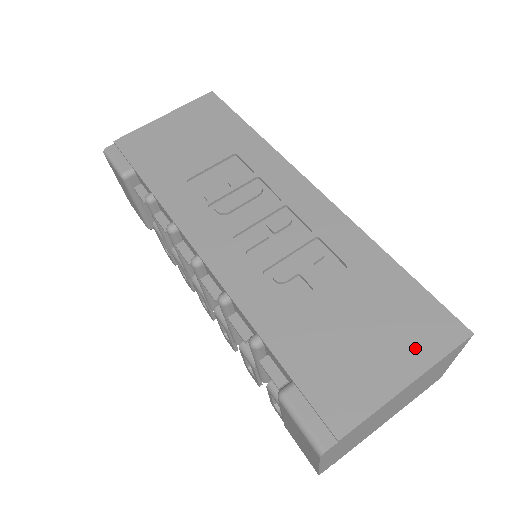
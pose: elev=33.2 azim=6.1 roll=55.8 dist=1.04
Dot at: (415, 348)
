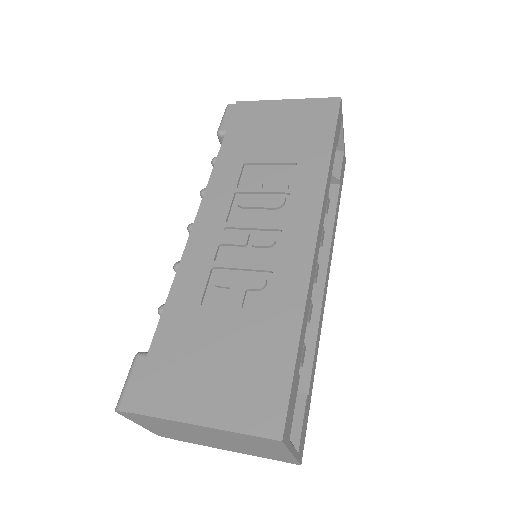
Dot at: (233, 408)
